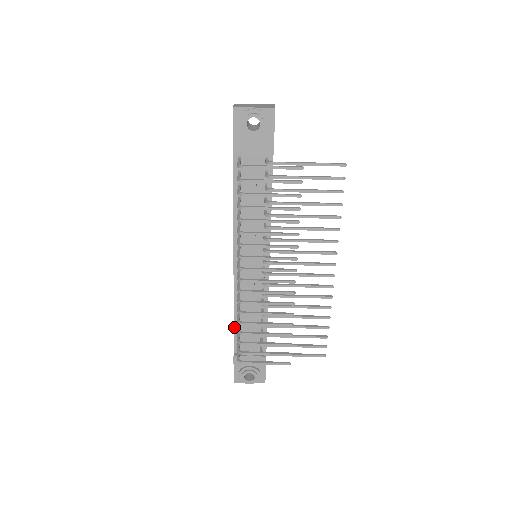
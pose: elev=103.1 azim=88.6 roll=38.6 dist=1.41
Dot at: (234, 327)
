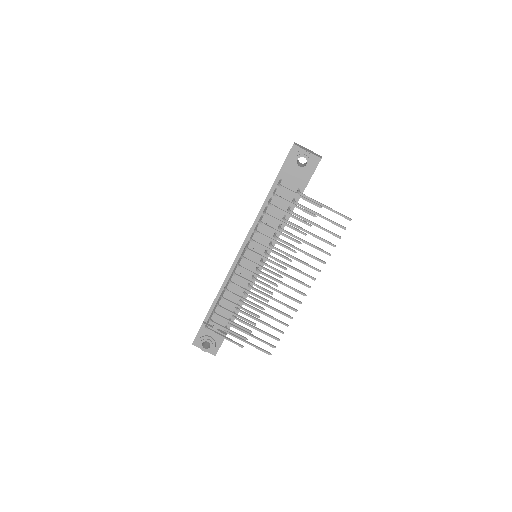
Dot at: (214, 301)
